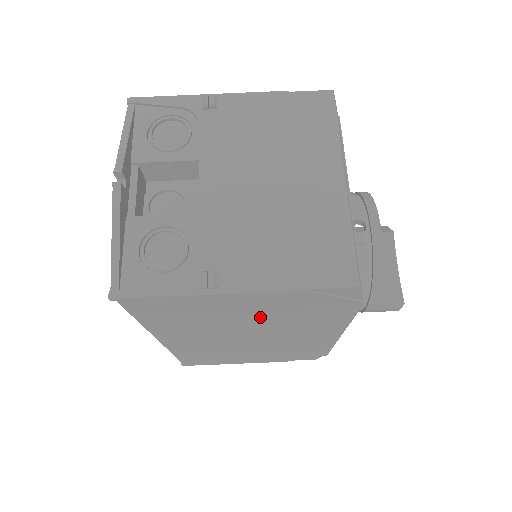
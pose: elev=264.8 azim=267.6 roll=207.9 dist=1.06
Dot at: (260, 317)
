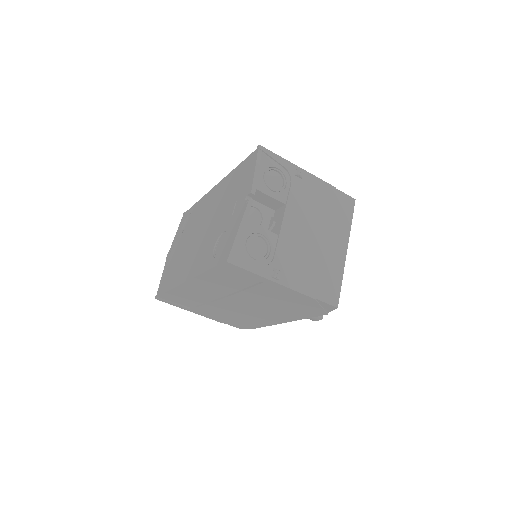
Dot at: (270, 299)
